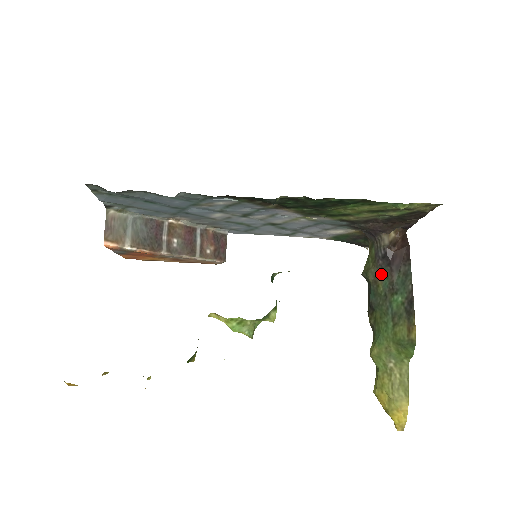
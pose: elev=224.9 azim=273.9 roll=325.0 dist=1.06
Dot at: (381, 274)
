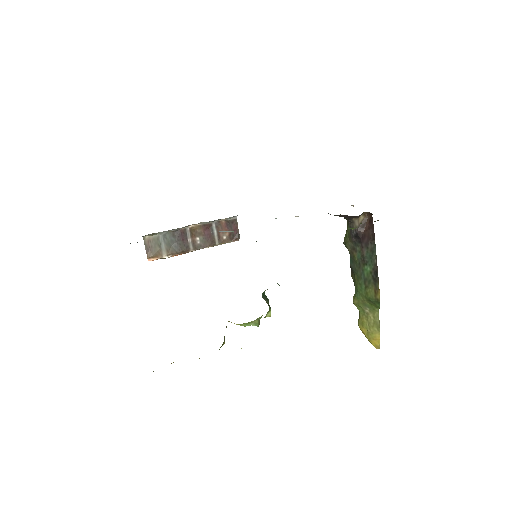
Dot at: (355, 248)
